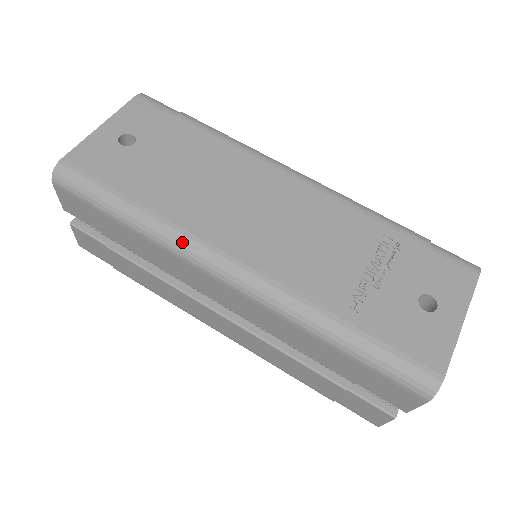
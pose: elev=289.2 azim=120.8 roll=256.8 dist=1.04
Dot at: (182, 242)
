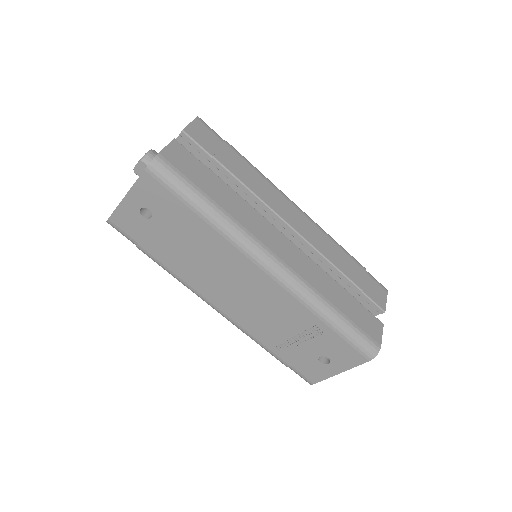
Dot at: (188, 288)
